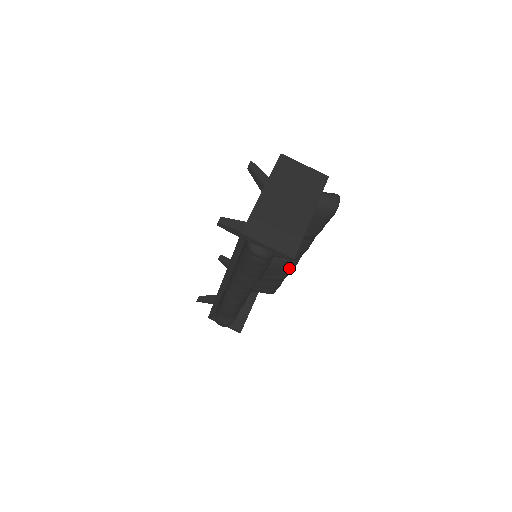
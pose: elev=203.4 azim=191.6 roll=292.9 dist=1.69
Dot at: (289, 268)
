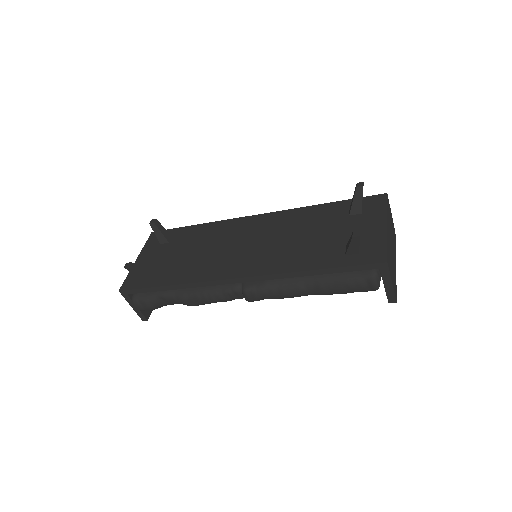
Dot at: occluded
